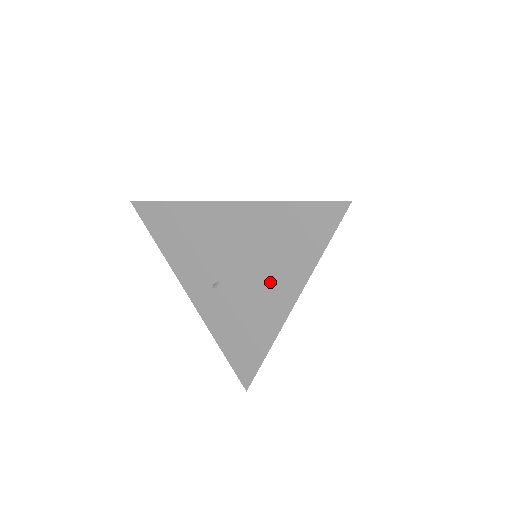
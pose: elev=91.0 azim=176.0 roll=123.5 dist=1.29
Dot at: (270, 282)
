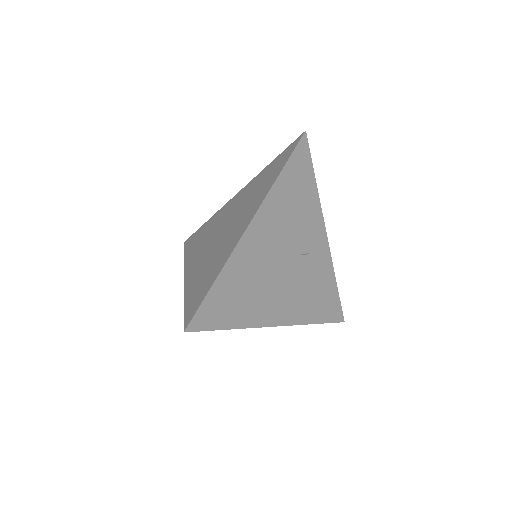
Dot at: occluded
